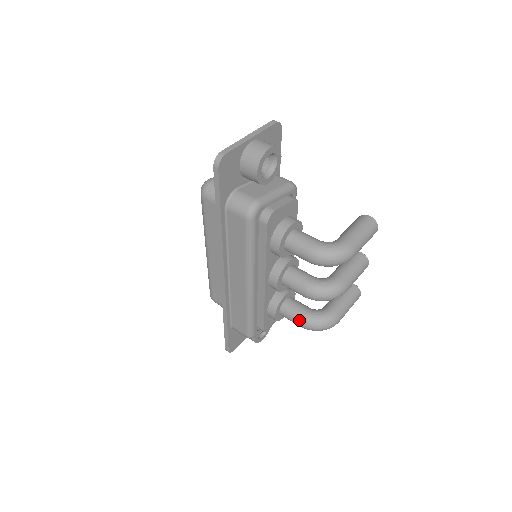
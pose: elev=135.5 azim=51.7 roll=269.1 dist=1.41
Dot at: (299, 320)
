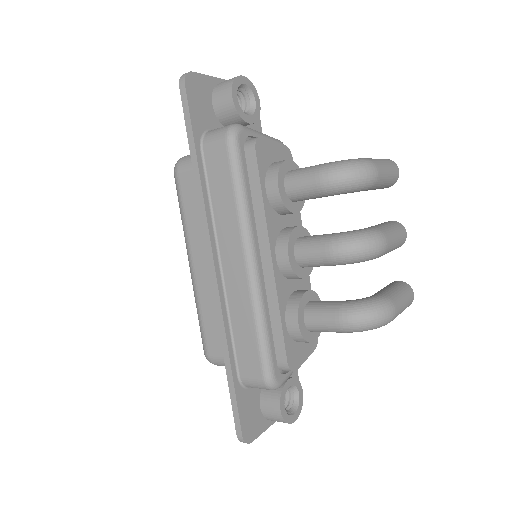
Dot at: (335, 314)
